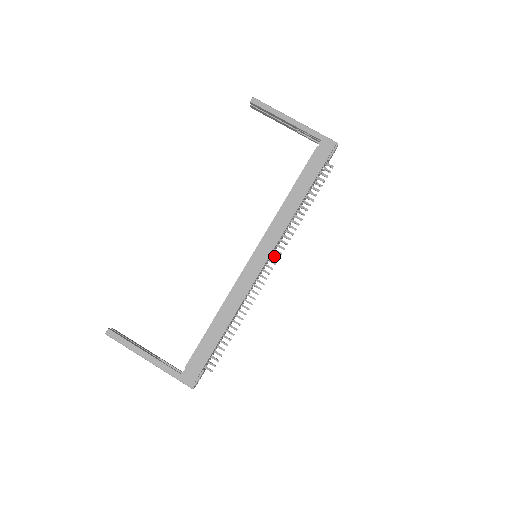
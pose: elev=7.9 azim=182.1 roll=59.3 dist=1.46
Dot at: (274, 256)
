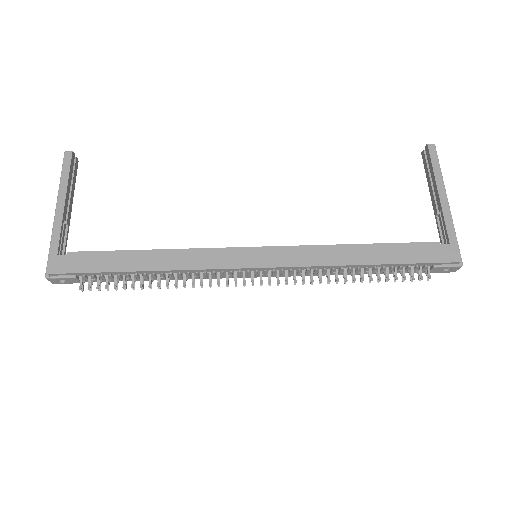
Dot at: (270, 276)
